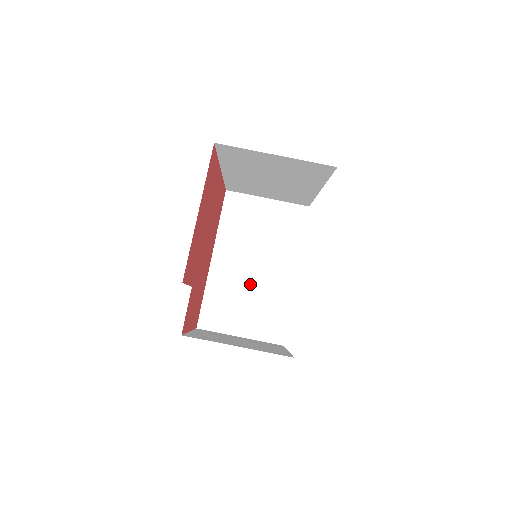
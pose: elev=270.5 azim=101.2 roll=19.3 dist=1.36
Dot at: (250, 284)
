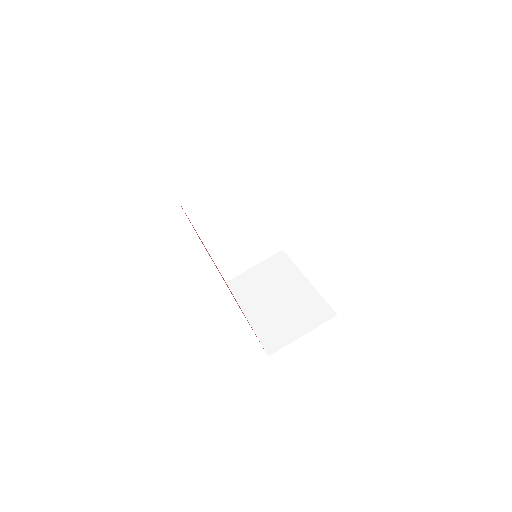
Dot at: (282, 306)
